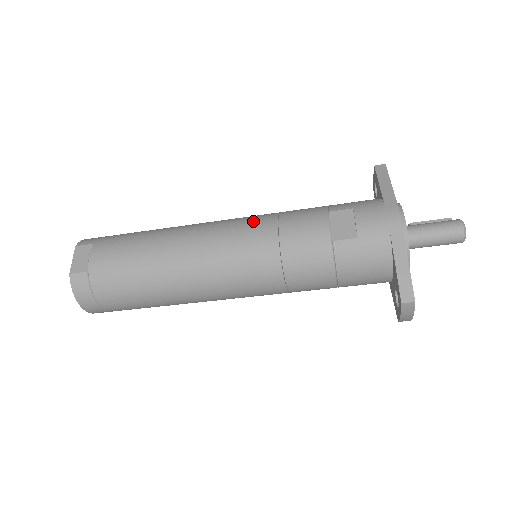
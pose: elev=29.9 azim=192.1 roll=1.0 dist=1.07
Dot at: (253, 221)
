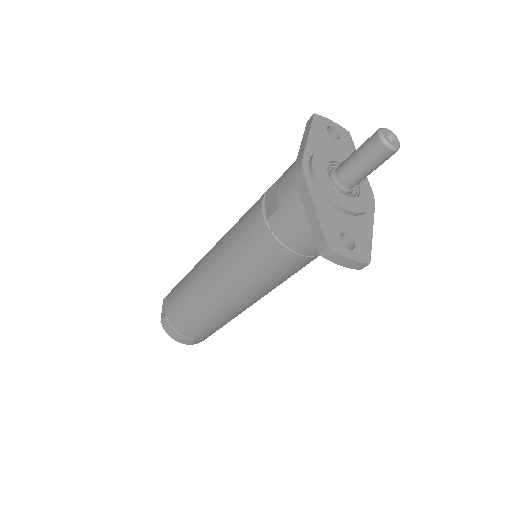
Dot at: (229, 230)
